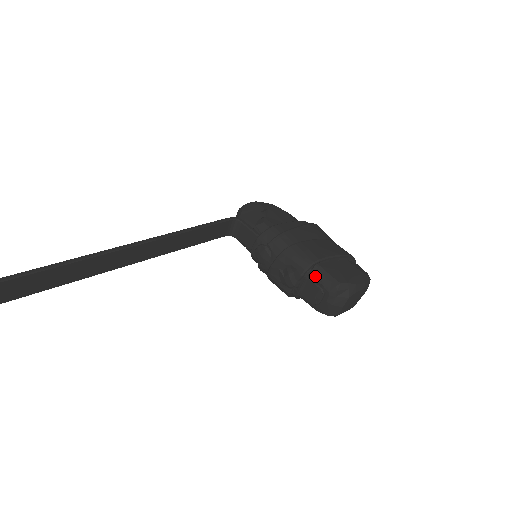
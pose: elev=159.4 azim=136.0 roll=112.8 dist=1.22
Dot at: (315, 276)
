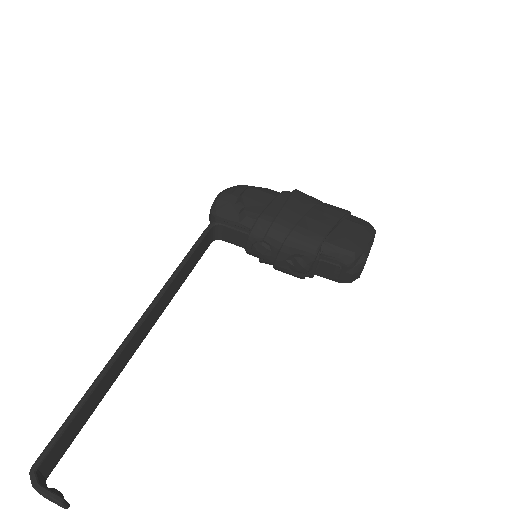
Dot at: (326, 255)
